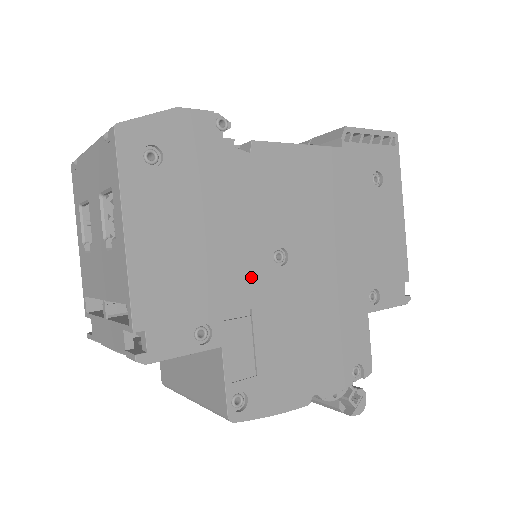
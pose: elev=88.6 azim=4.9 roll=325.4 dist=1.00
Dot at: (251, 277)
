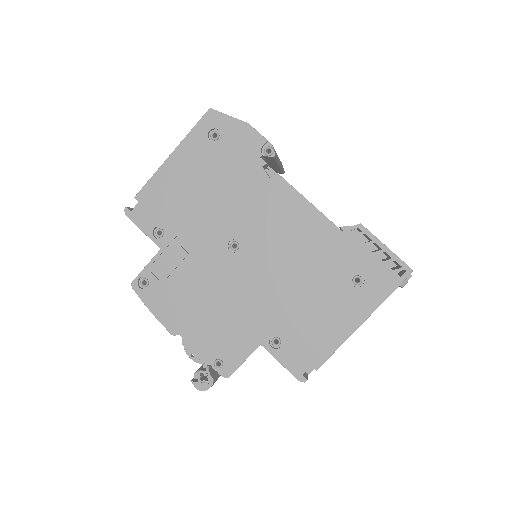
Dot at: (207, 236)
